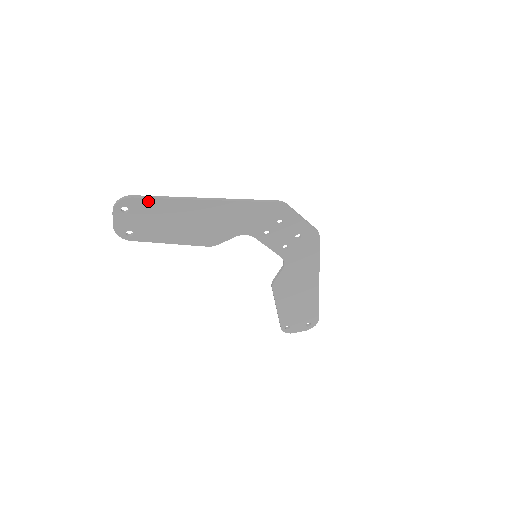
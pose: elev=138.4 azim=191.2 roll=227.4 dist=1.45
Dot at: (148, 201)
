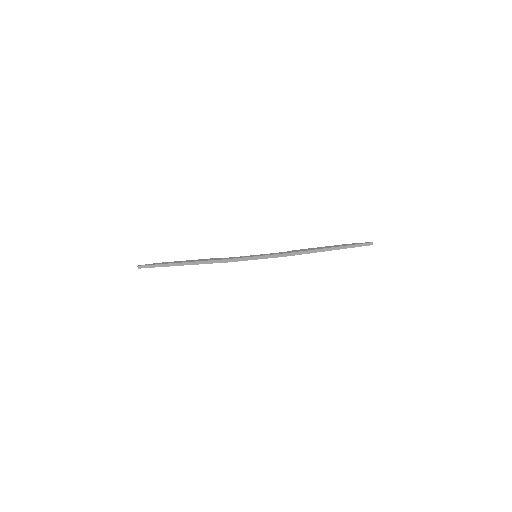
Dot at: (150, 267)
